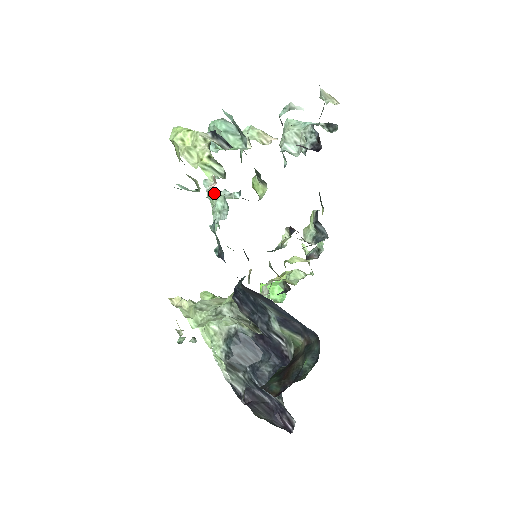
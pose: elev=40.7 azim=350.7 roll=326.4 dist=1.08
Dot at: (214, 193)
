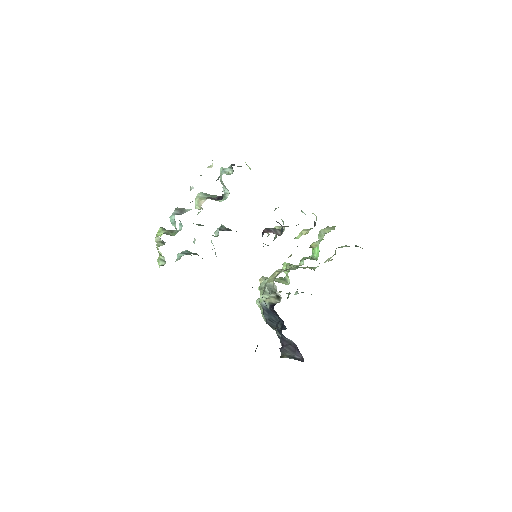
Dot at: (214, 233)
